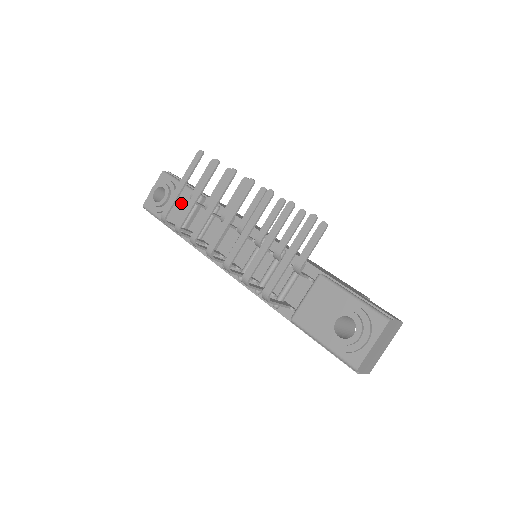
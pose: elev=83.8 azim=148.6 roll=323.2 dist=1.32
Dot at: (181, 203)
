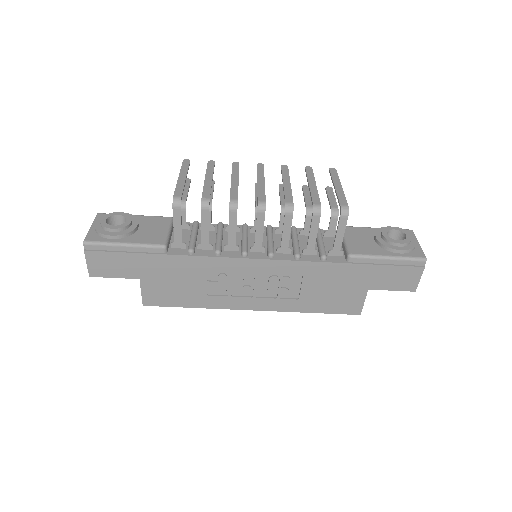
Dot at: (149, 226)
